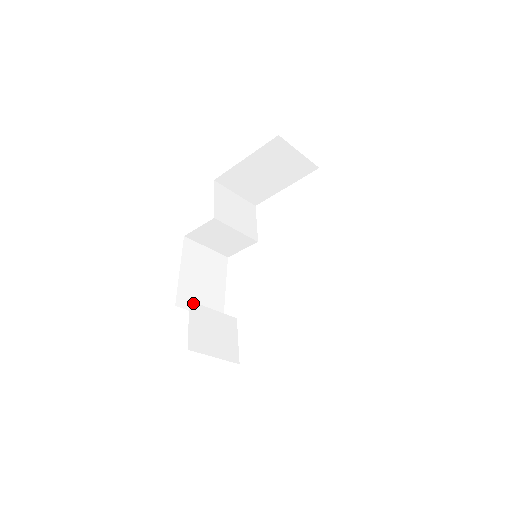
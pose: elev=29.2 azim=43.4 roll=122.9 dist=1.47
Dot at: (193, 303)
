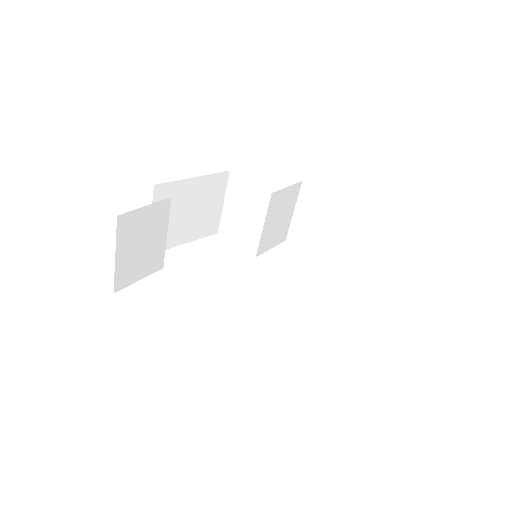
Dot at: (170, 204)
